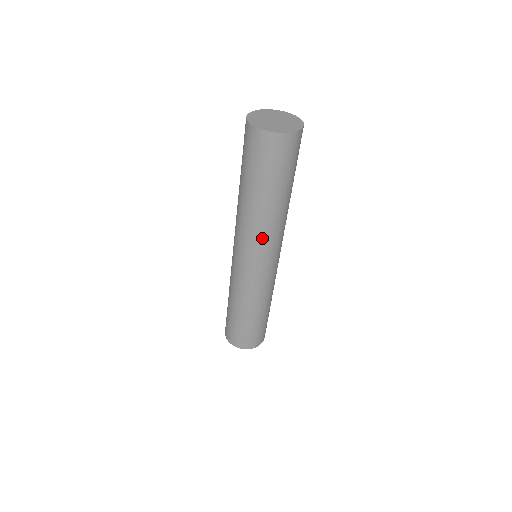
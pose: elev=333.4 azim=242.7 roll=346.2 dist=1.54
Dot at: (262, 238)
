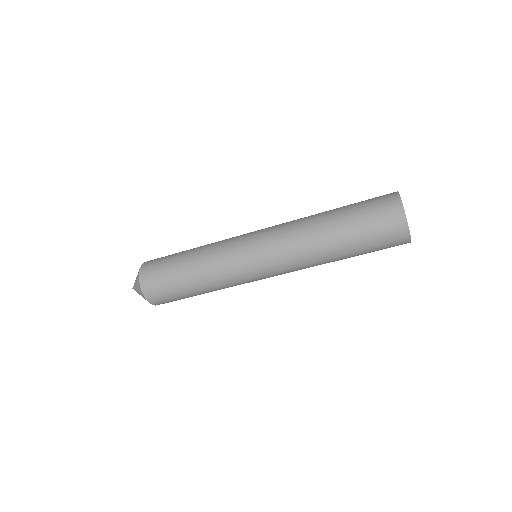
Dot at: (300, 269)
